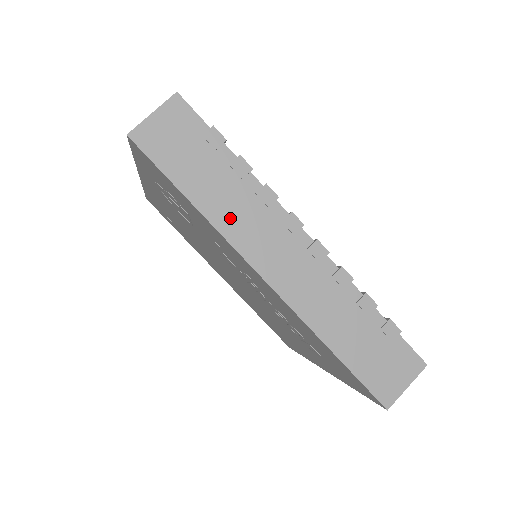
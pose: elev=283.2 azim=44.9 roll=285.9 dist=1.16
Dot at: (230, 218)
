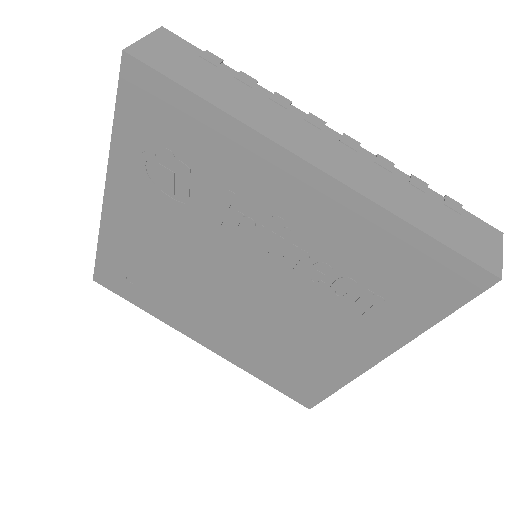
Dot at: (255, 116)
